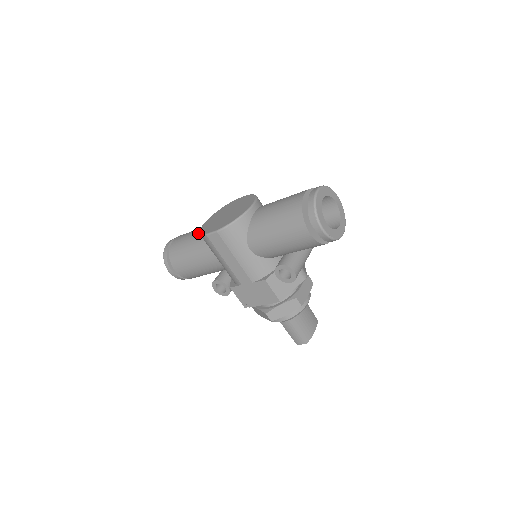
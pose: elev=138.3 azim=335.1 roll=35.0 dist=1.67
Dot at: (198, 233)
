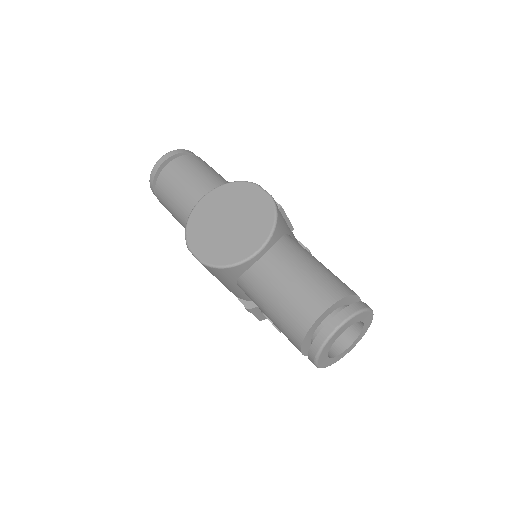
Dot at: (192, 199)
